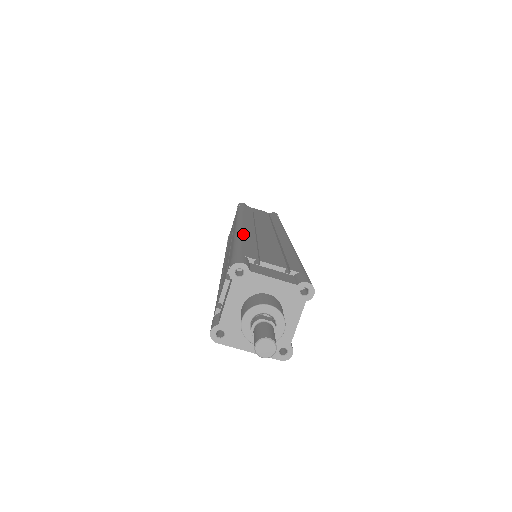
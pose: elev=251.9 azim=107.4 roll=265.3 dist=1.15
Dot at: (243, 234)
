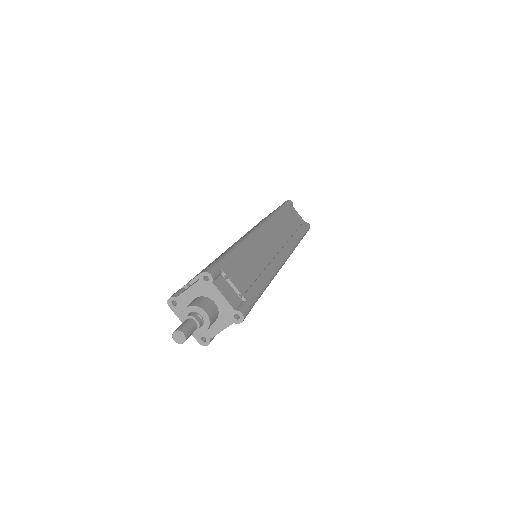
Dot at: (246, 243)
